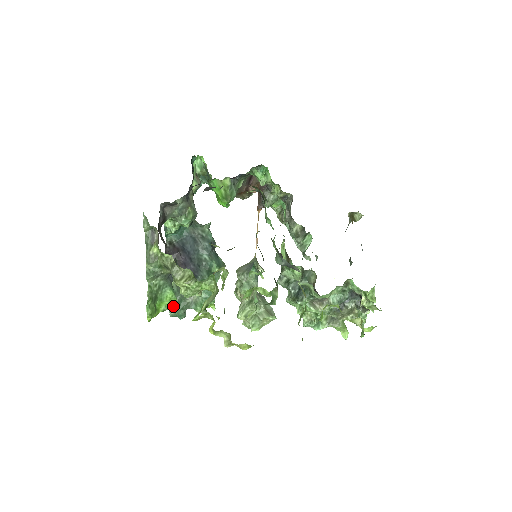
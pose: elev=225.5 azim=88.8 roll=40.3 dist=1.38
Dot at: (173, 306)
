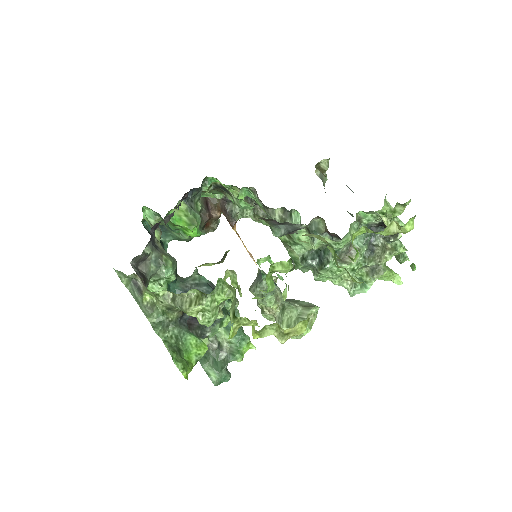
Dot at: (204, 351)
